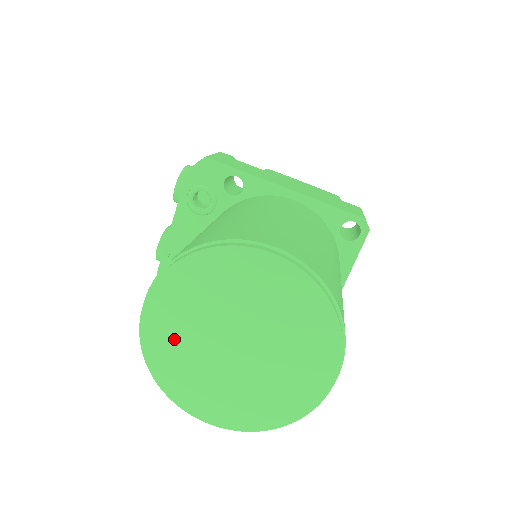
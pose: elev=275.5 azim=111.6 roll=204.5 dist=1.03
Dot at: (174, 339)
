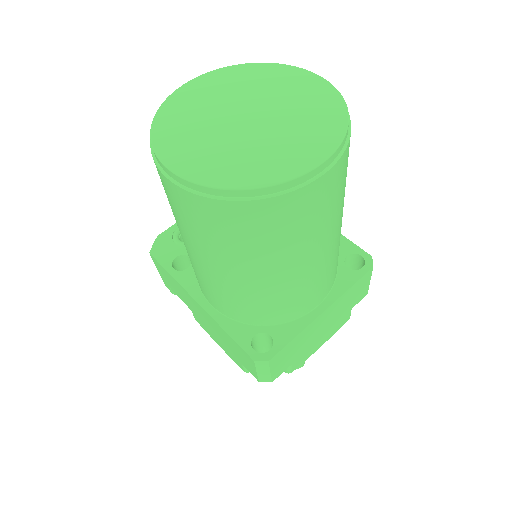
Dot at: (196, 103)
